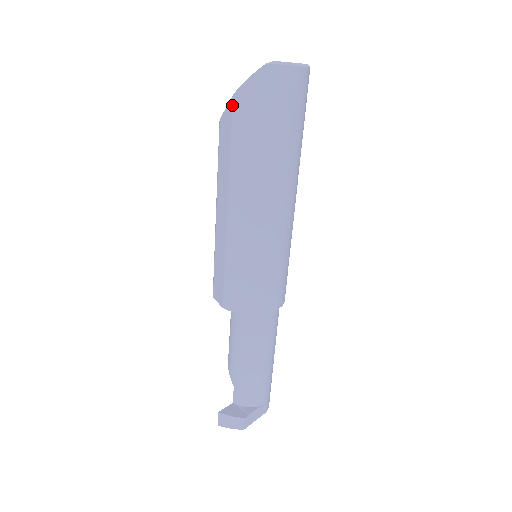
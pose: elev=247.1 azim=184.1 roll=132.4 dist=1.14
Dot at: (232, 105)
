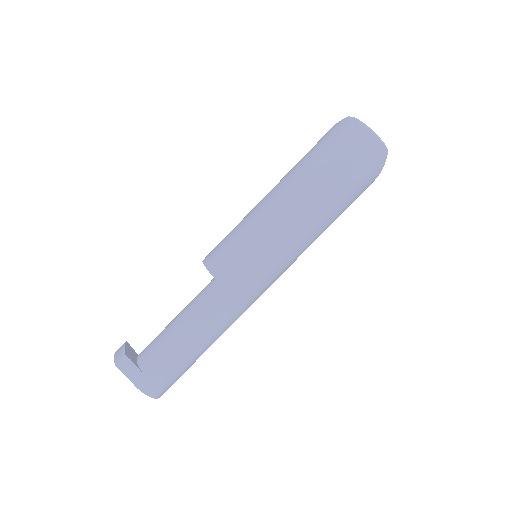
Dot at: occluded
